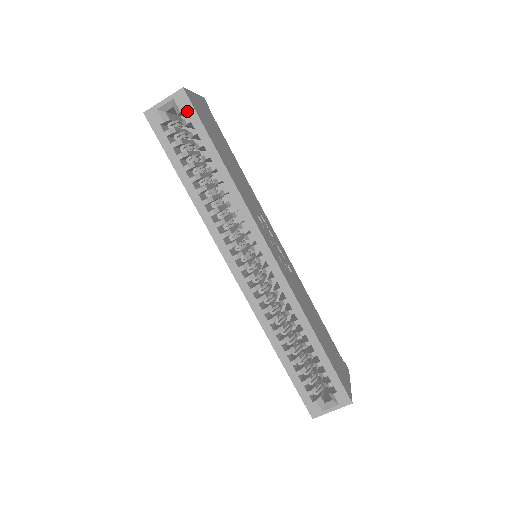
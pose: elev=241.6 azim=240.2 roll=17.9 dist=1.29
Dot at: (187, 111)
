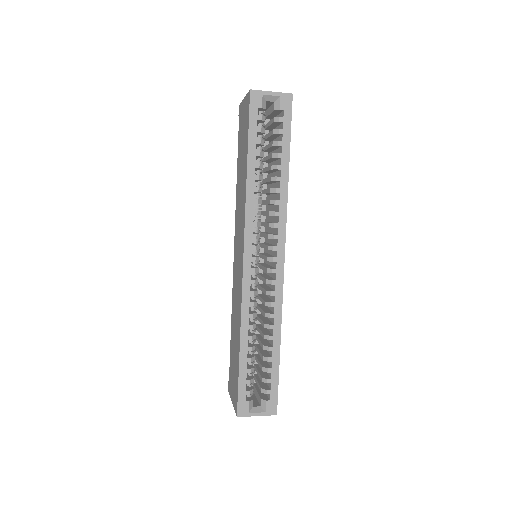
Dot at: (285, 112)
